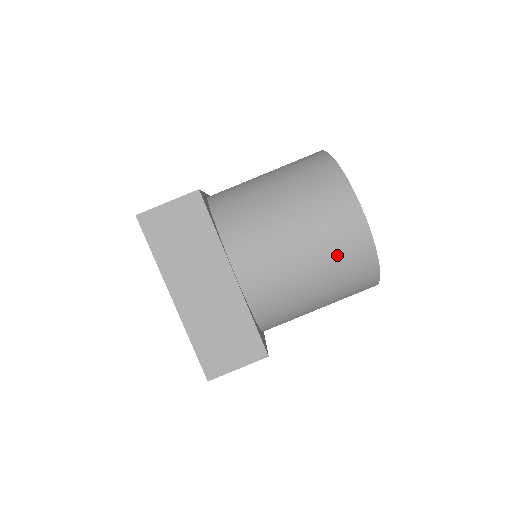
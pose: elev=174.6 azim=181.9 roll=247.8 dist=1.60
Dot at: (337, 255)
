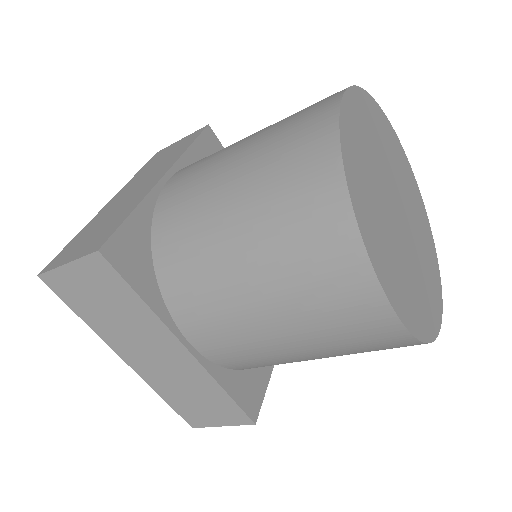
Dot at: (340, 339)
